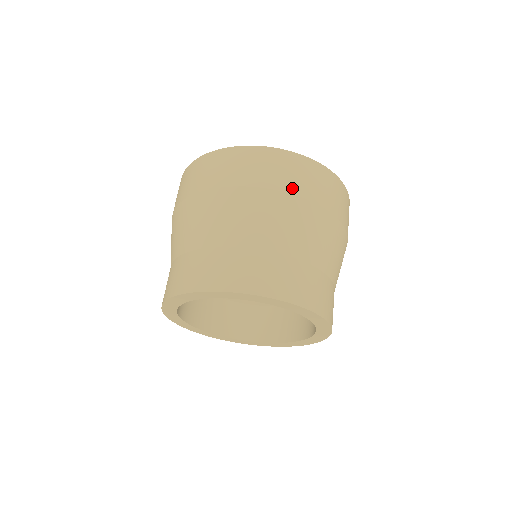
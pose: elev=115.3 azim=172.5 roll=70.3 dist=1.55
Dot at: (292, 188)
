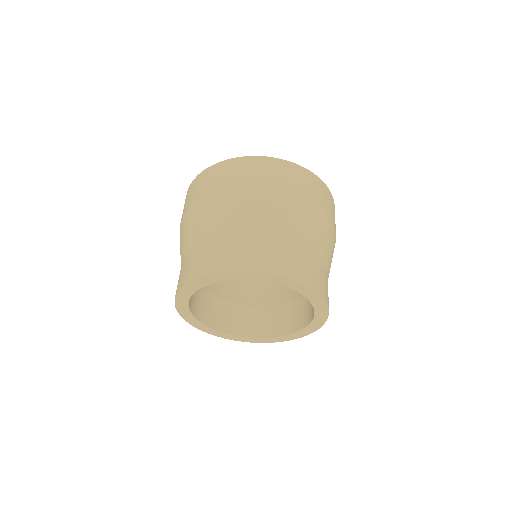
Dot at: (332, 219)
